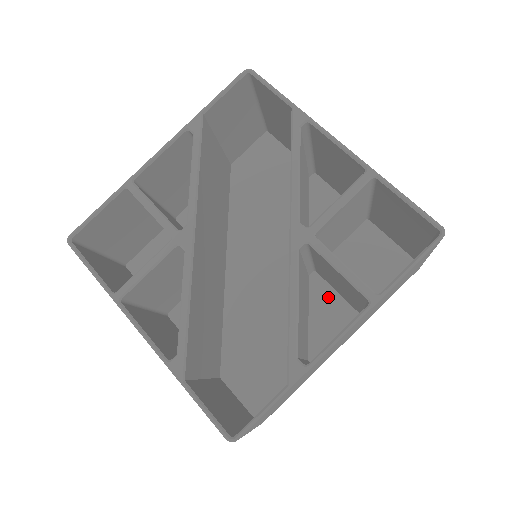
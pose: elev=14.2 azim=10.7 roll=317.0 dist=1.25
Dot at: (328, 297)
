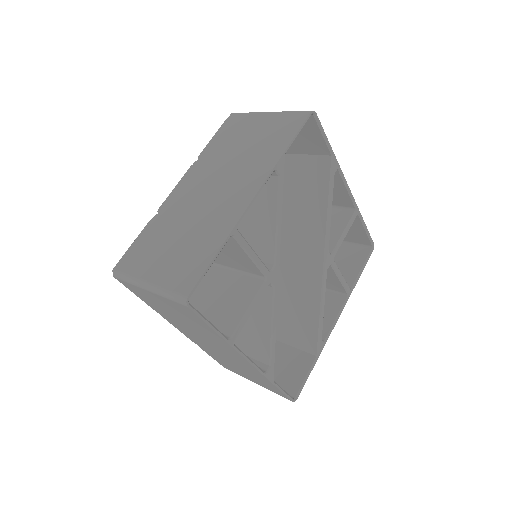
Dot at: occluded
